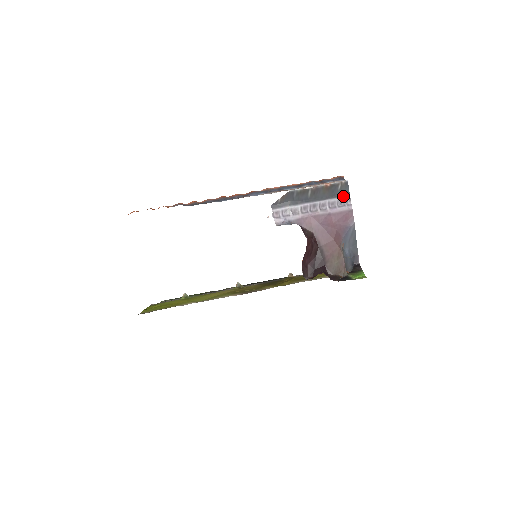
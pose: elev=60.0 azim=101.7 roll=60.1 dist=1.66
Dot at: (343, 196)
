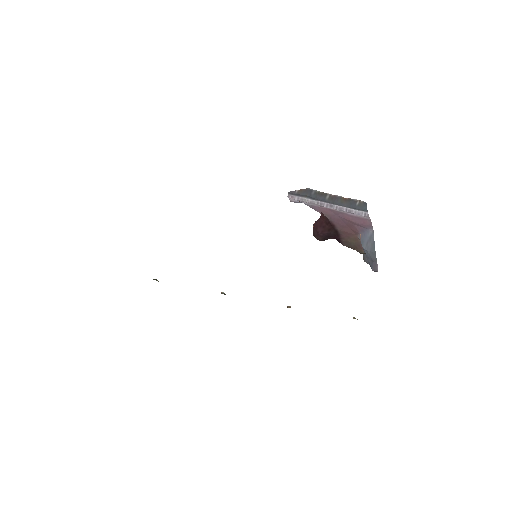
Dot at: (361, 210)
